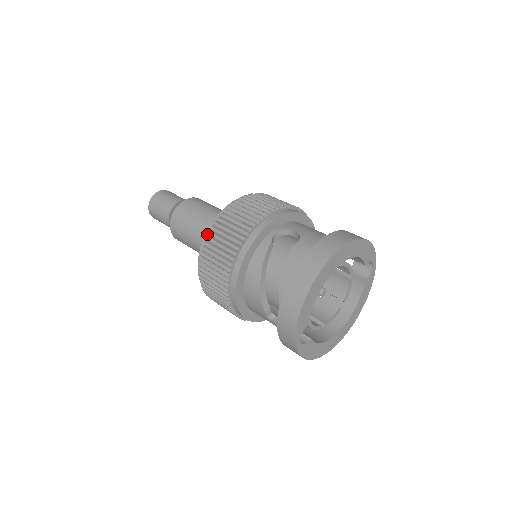
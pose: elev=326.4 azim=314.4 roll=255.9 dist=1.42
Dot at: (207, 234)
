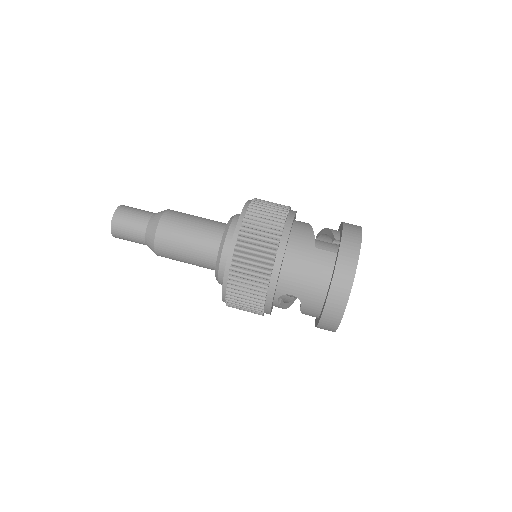
Dot at: occluded
